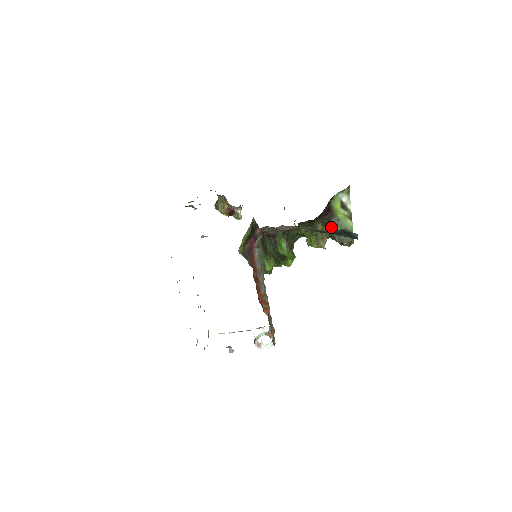
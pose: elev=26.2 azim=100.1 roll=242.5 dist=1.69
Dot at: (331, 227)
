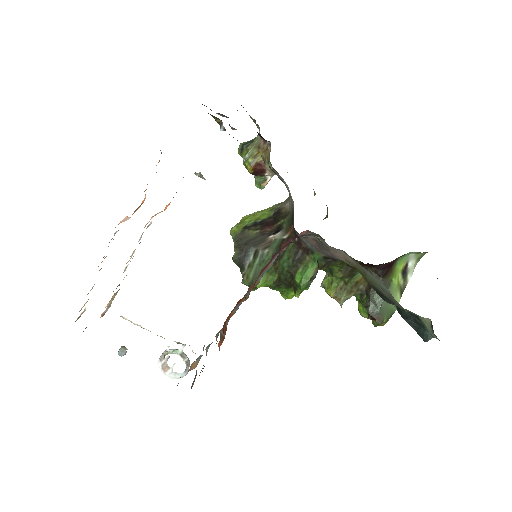
Dot at: occluded
